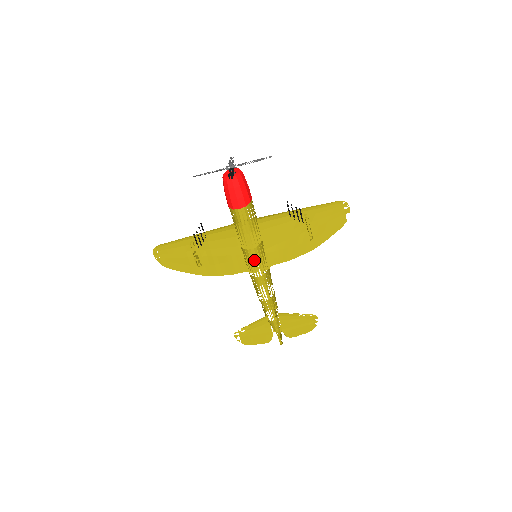
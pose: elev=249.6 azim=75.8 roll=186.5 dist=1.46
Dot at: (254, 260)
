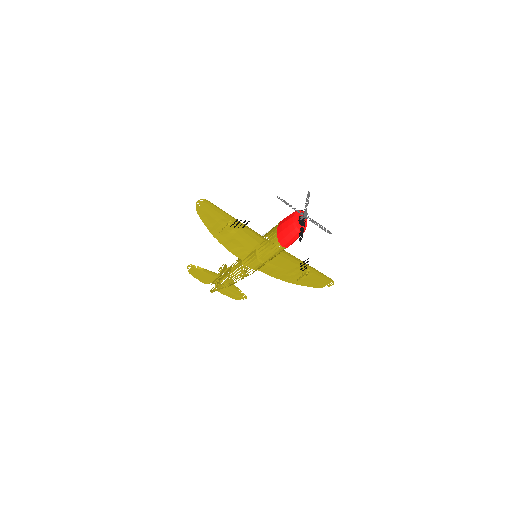
Dot at: (255, 267)
